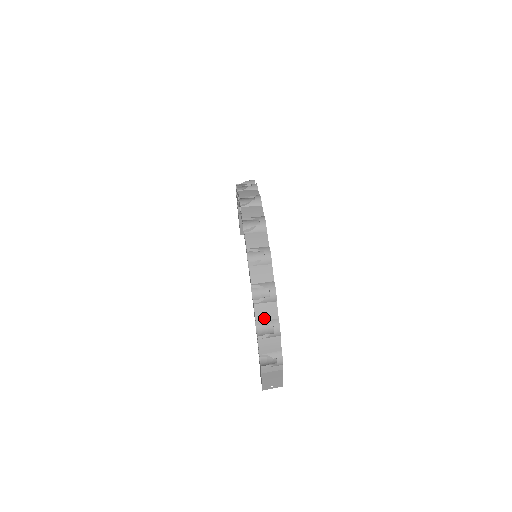
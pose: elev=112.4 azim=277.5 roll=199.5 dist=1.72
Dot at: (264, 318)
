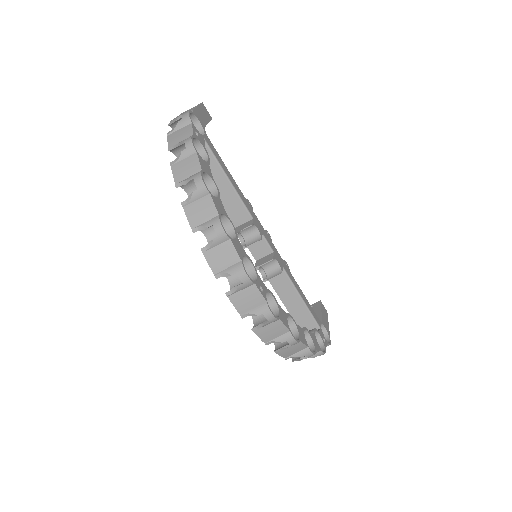
Dot at: occluded
